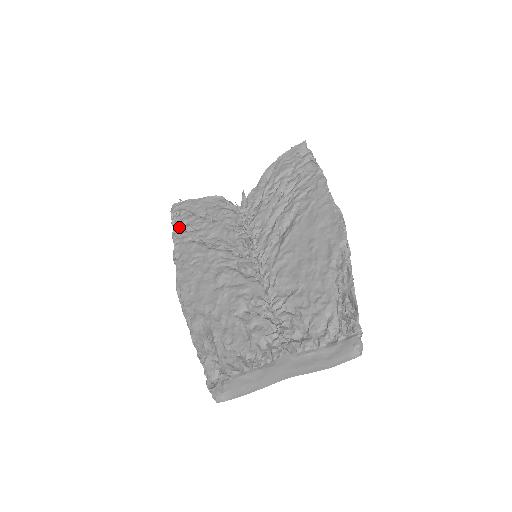
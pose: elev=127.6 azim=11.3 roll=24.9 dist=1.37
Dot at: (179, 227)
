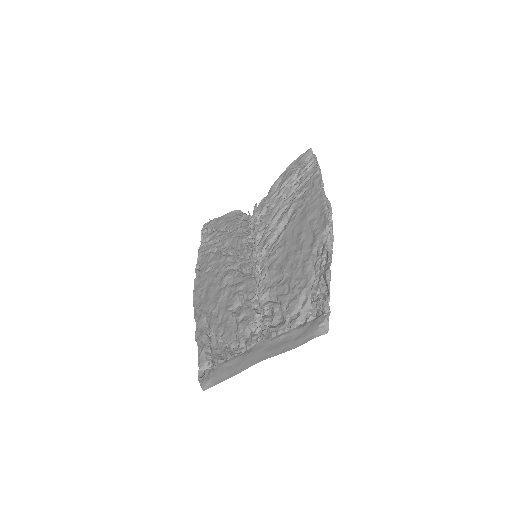
Dot at: (205, 243)
